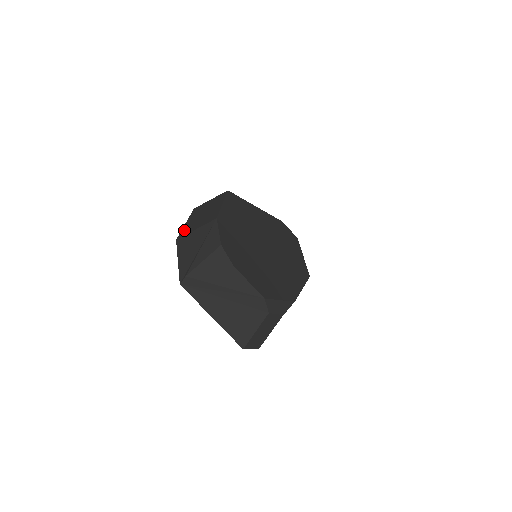
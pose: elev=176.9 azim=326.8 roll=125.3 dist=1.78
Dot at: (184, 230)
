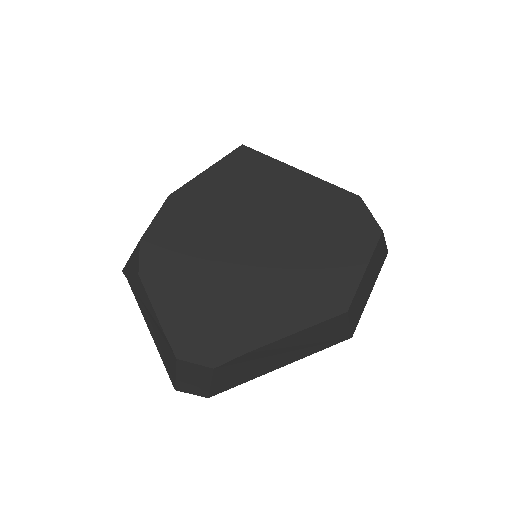
Dot at: occluded
